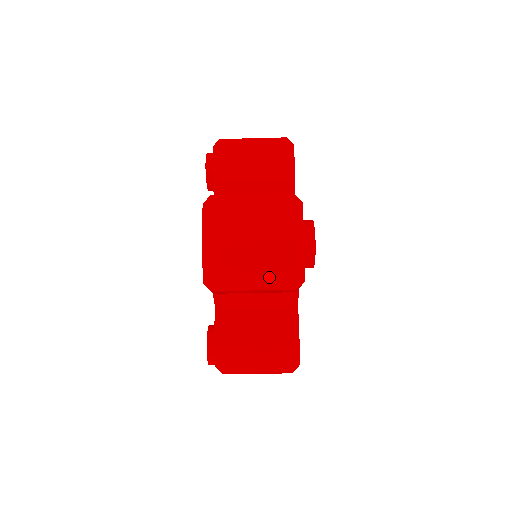
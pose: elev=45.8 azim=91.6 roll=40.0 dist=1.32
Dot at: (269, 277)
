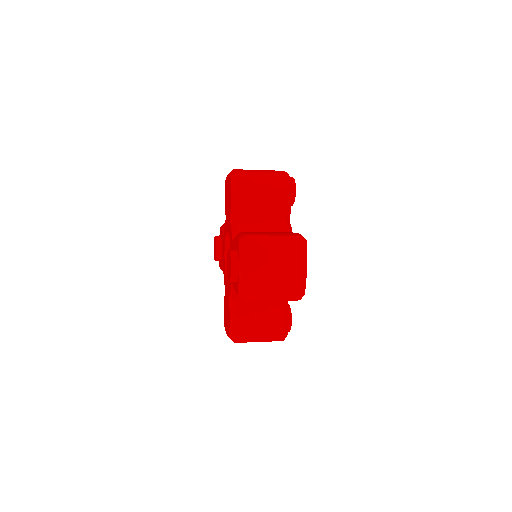
Dot at: occluded
